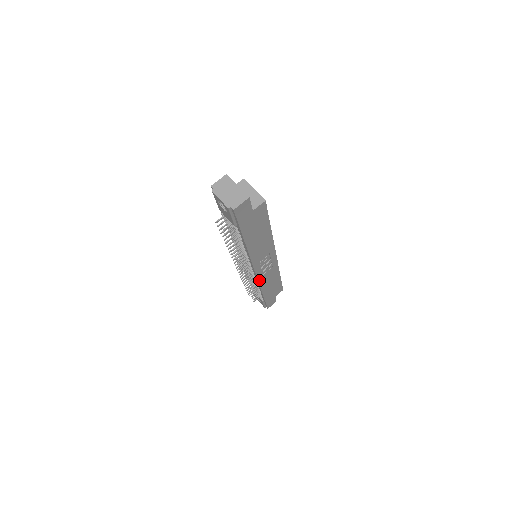
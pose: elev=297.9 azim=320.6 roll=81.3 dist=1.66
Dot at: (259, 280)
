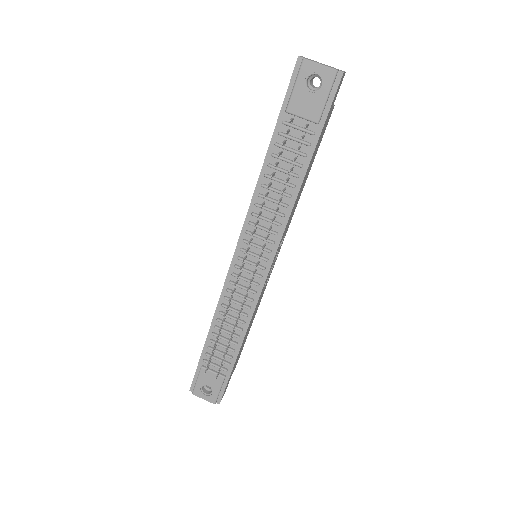
Dot at: (258, 298)
